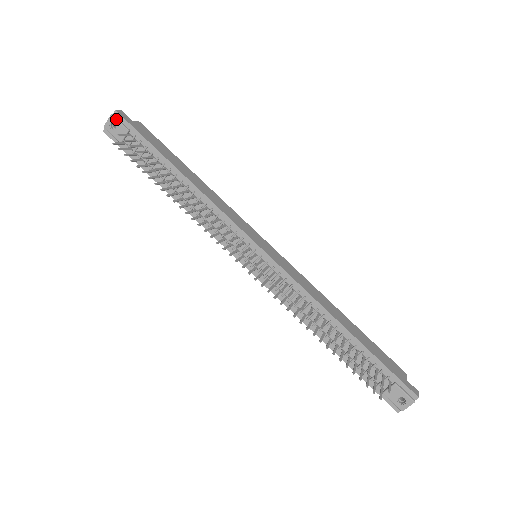
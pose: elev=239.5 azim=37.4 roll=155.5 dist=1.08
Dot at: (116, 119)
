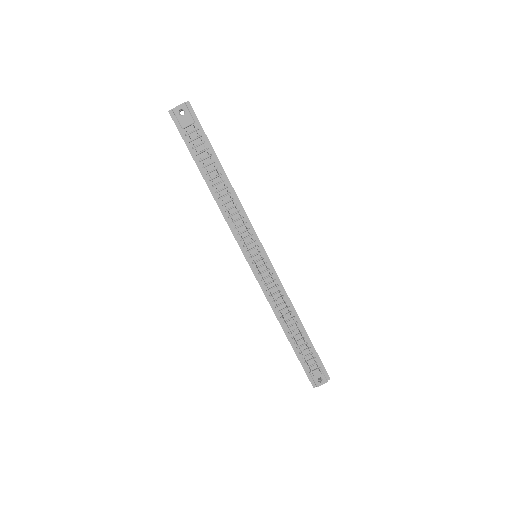
Dot at: (187, 108)
